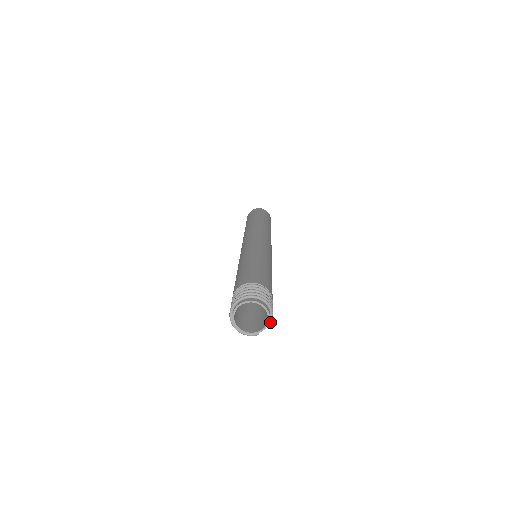
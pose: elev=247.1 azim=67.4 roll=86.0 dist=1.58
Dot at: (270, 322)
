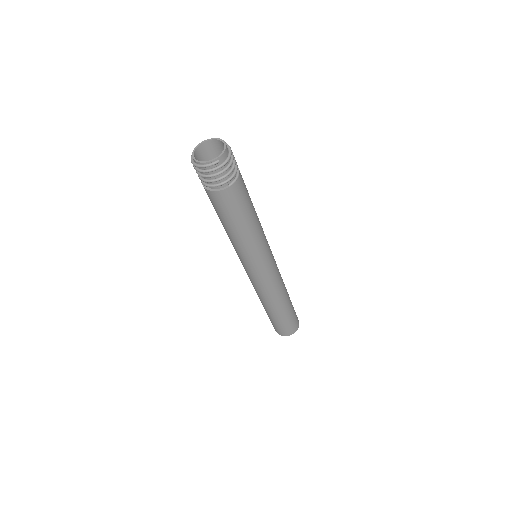
Dot at: (230, 156)
